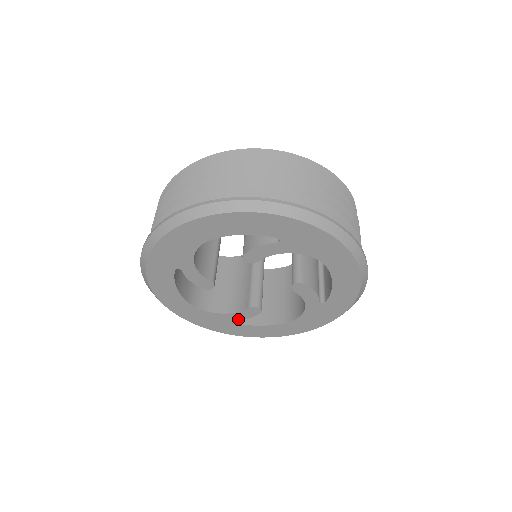
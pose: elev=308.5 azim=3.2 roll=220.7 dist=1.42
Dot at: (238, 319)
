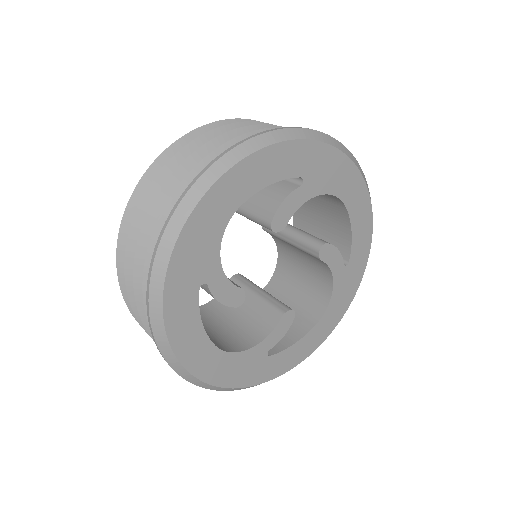
Dot at: (273, 345)
